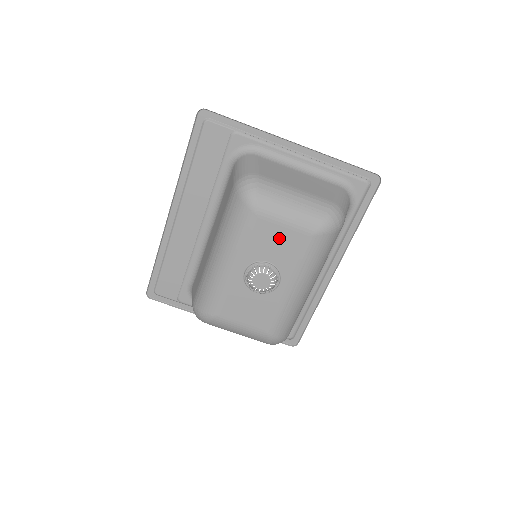
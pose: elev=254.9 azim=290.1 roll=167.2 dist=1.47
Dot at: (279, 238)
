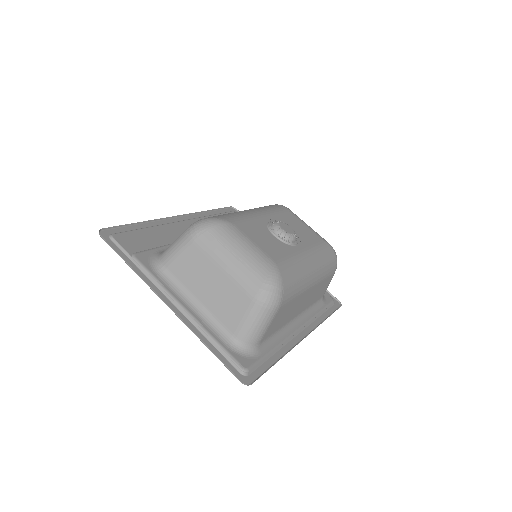
Dot at: (301, 227)
